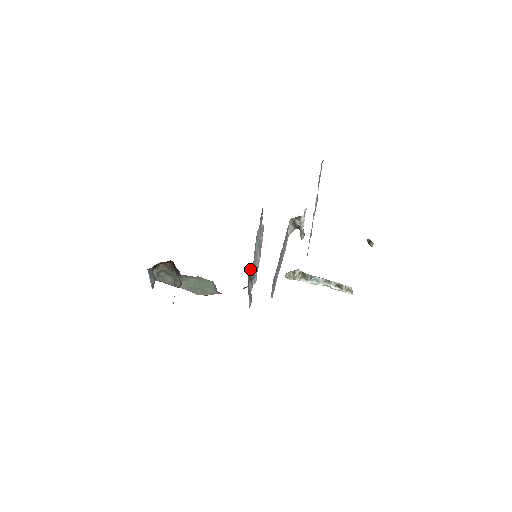
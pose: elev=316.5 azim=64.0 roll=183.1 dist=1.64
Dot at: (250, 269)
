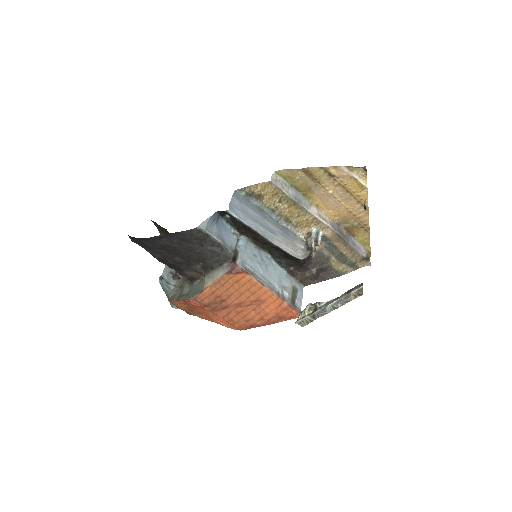
Dot at: (239, 243)
